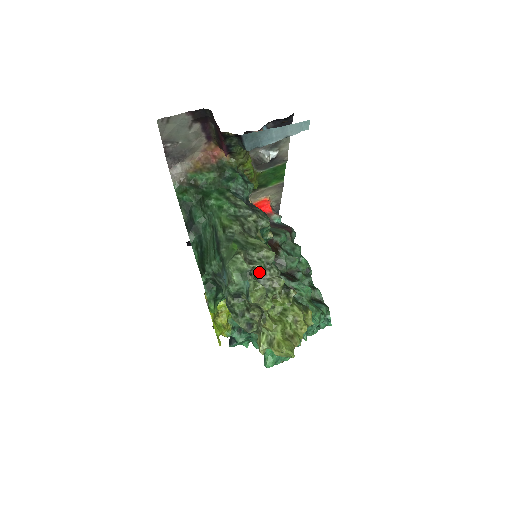
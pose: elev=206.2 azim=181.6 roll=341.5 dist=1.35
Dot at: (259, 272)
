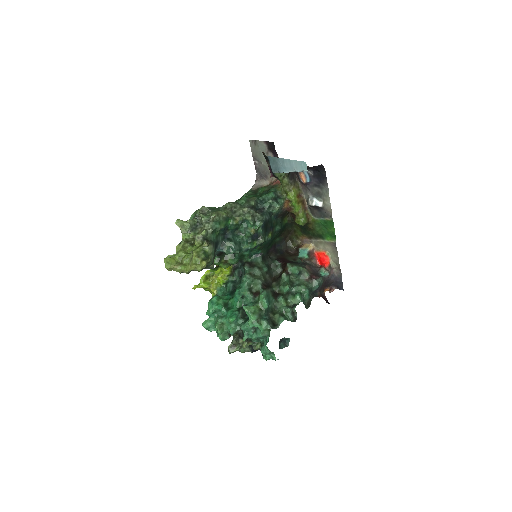
Dot at: (202, 221)
